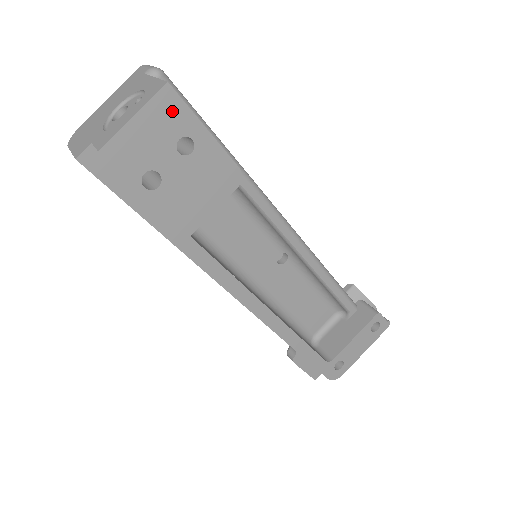
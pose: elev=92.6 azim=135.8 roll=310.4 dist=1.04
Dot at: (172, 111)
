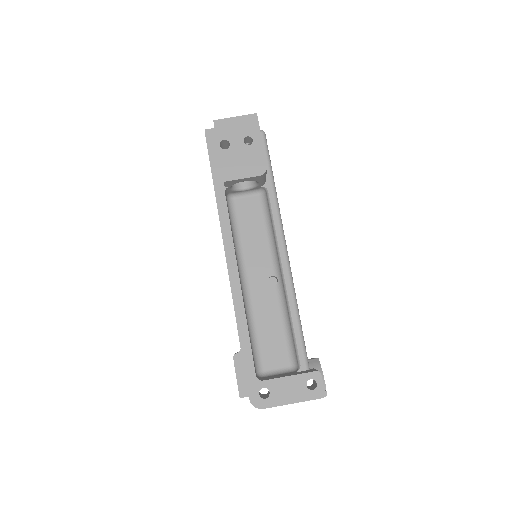
Dot at: (252, 124)
